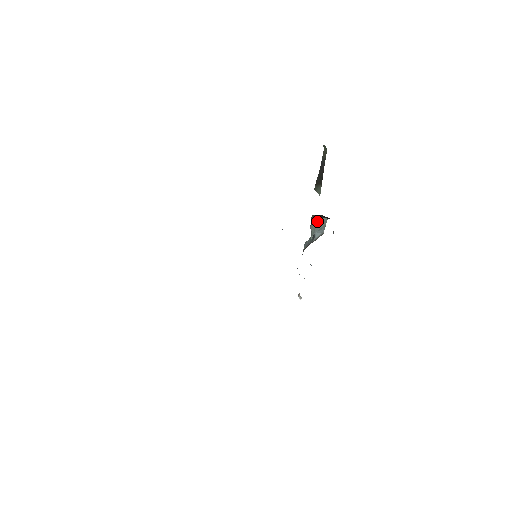
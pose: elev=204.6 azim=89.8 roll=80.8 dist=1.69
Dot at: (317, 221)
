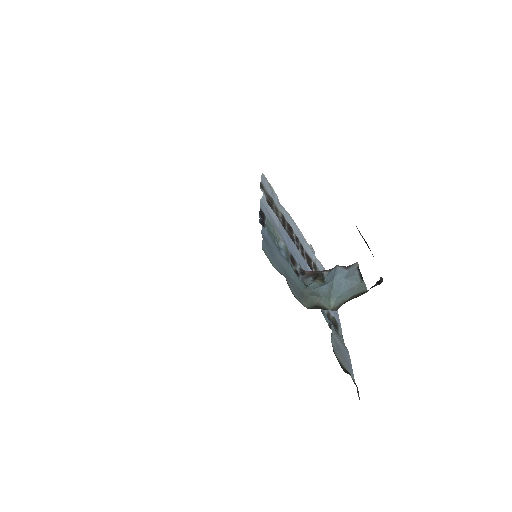
Dot at: occluded
